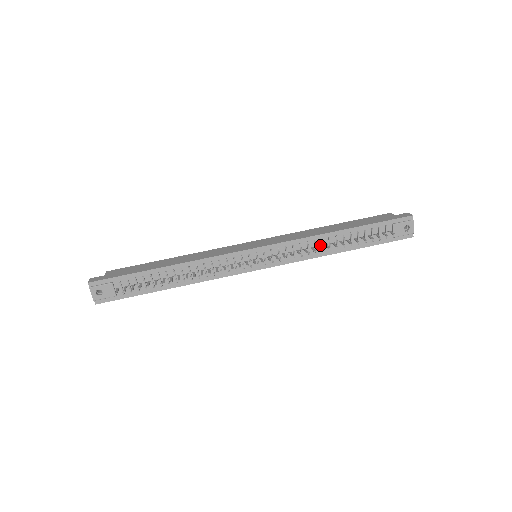
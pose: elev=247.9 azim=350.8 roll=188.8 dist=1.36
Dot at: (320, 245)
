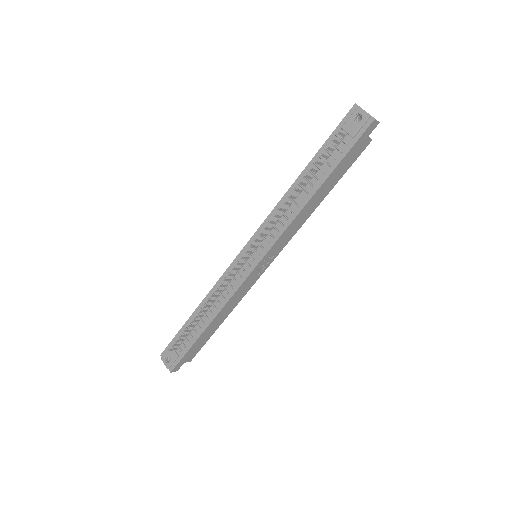
Dot at: (293, 203)
